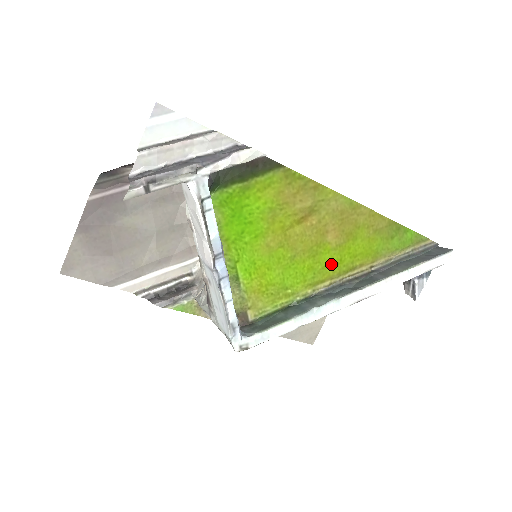
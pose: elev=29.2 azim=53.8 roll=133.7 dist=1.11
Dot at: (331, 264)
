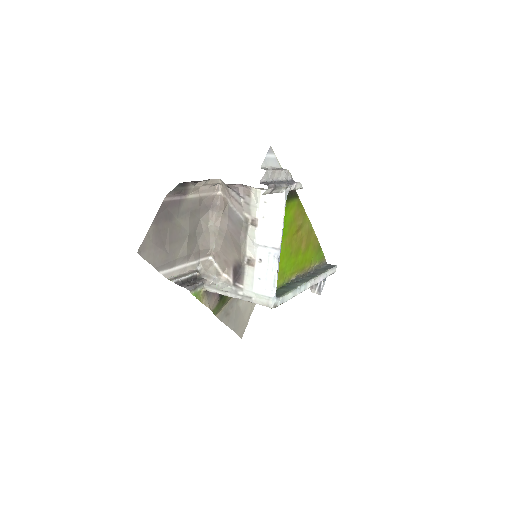
Dot at: (299, 263)
